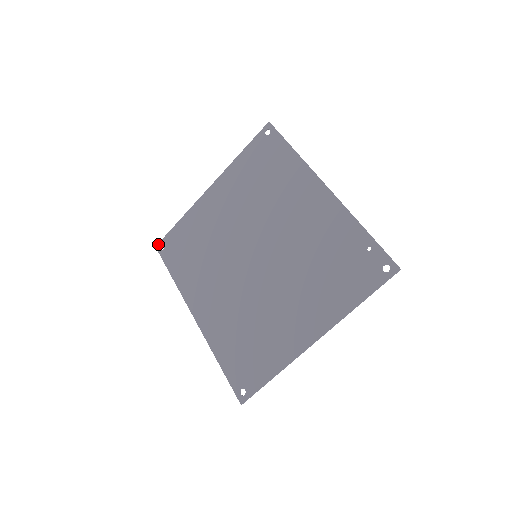
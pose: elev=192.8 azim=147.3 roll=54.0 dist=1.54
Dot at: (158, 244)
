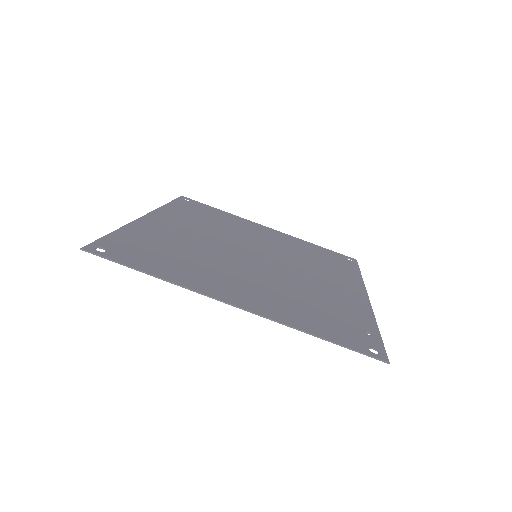
Dot at: (186, 197)
